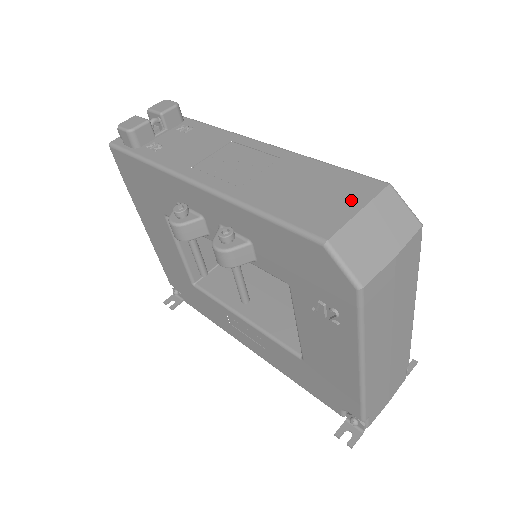
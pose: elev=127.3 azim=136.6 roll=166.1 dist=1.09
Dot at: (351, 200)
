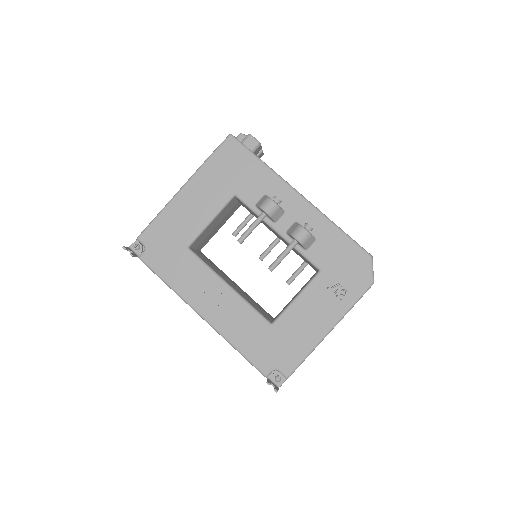
Dot at: occluded
